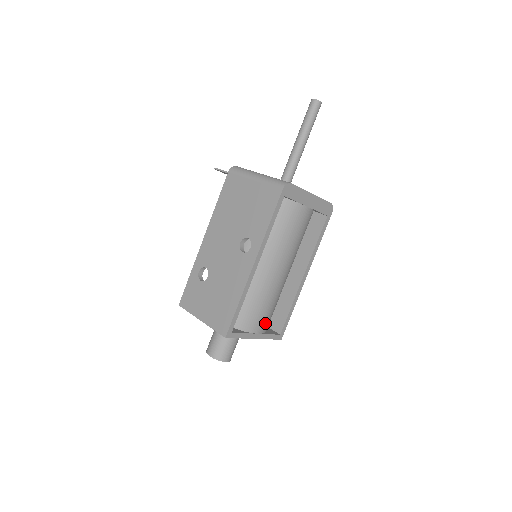
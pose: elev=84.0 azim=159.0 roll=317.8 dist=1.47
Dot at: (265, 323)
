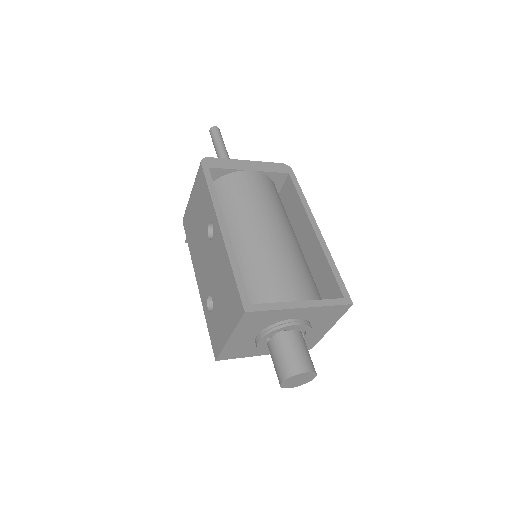
Dot at: (302, 288)
